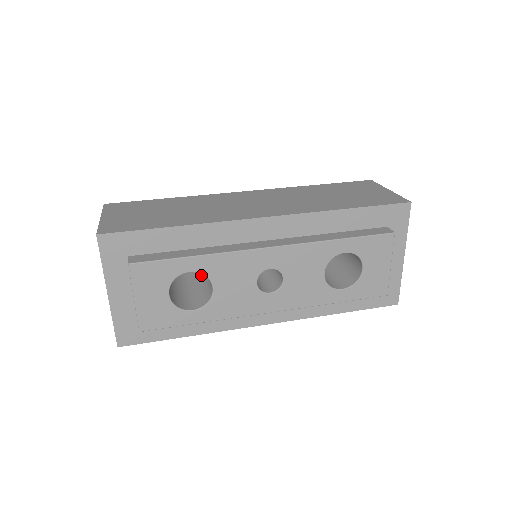
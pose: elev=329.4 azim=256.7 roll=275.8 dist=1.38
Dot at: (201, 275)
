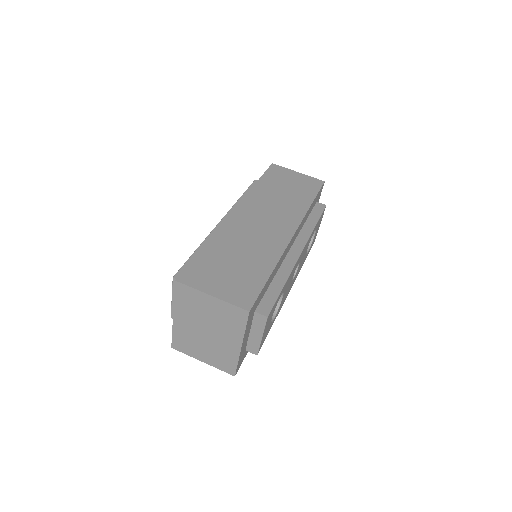
Dot at: occluded
